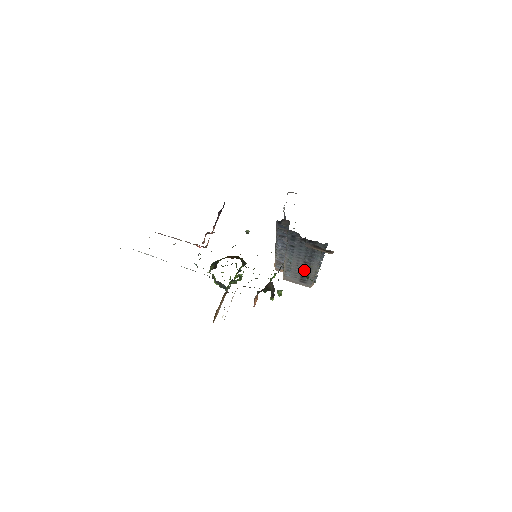
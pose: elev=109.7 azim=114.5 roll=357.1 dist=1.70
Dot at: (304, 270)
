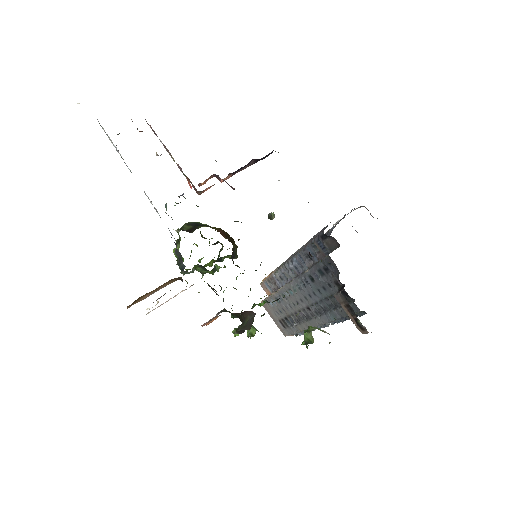
Dot at: (312, 330)
